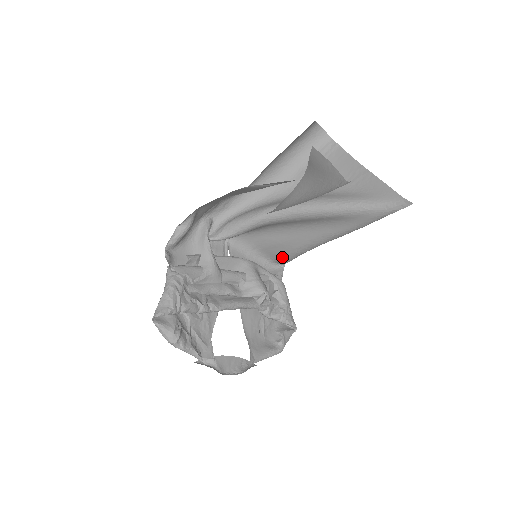
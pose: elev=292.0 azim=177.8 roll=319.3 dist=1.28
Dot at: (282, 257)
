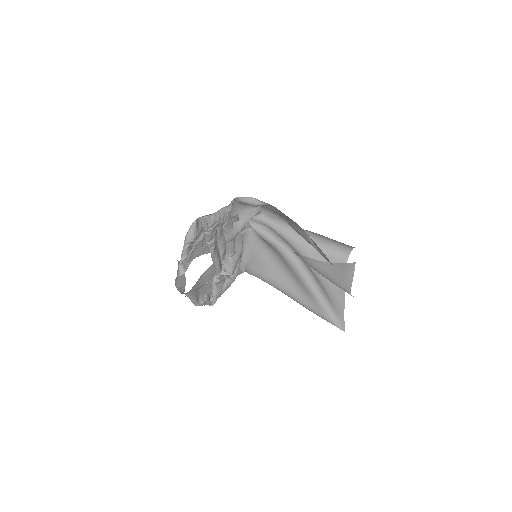
Dot at: (254, 269)
